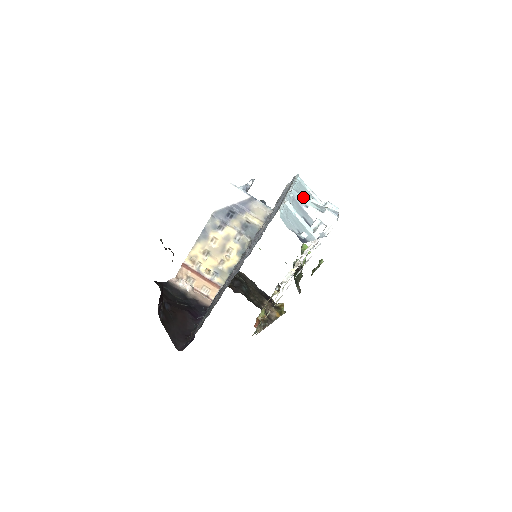
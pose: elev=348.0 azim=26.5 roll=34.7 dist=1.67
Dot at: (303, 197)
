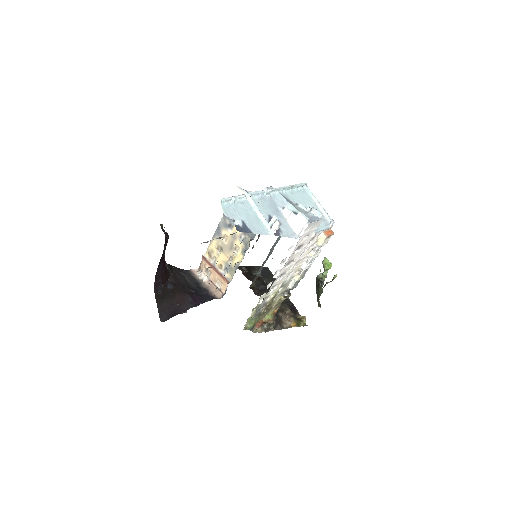
Dot at: (286, 200)
